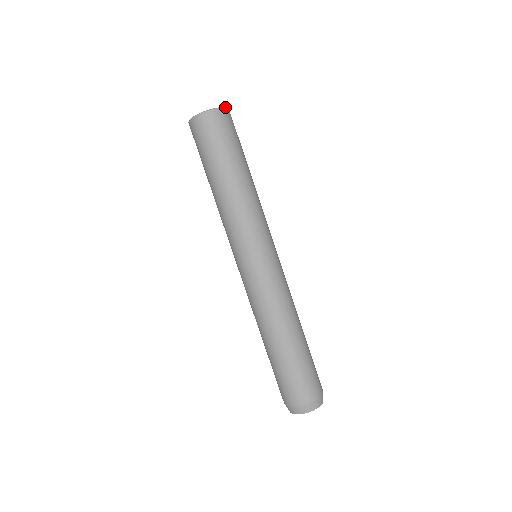
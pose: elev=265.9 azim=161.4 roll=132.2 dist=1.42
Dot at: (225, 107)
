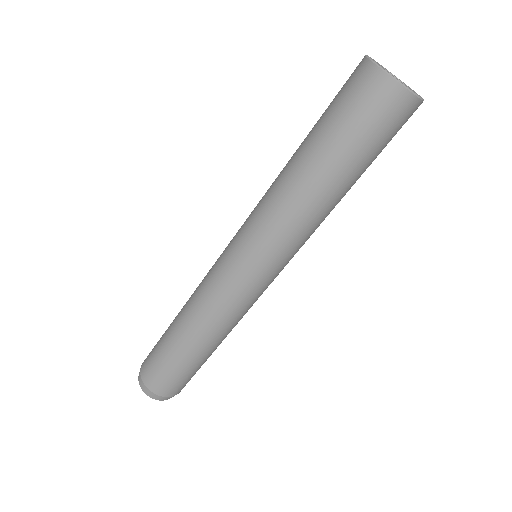
Dot at: occluded
